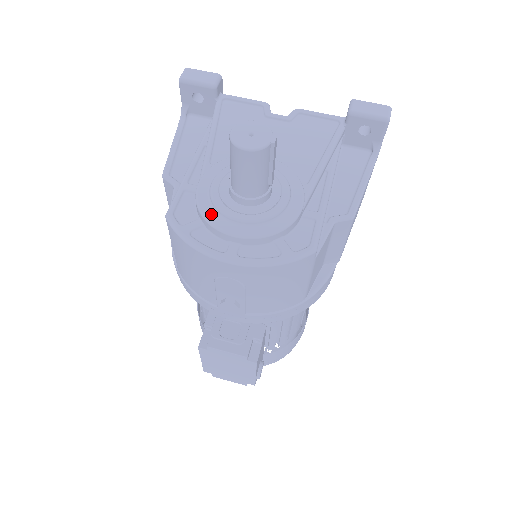
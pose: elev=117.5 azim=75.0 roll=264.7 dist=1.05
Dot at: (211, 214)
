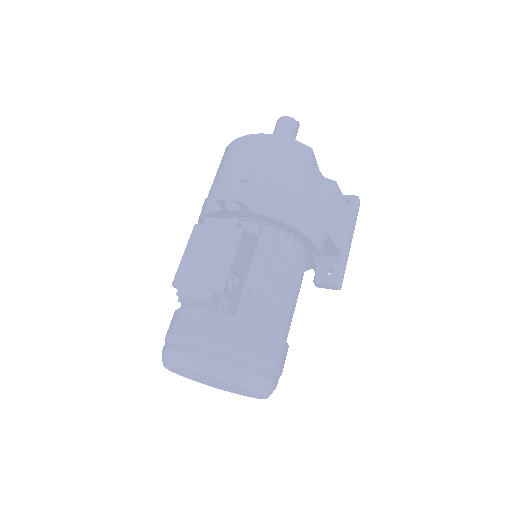
Dot at: occluded
